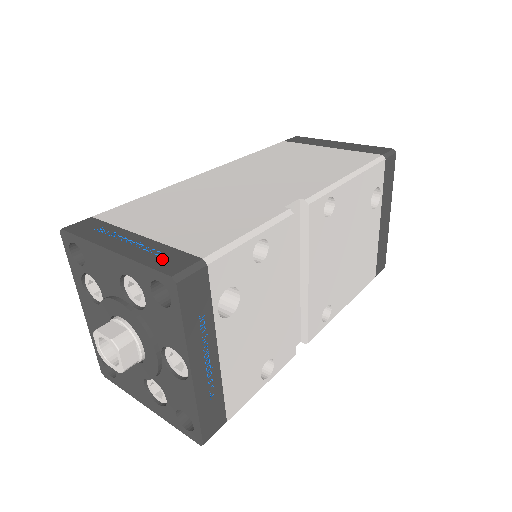
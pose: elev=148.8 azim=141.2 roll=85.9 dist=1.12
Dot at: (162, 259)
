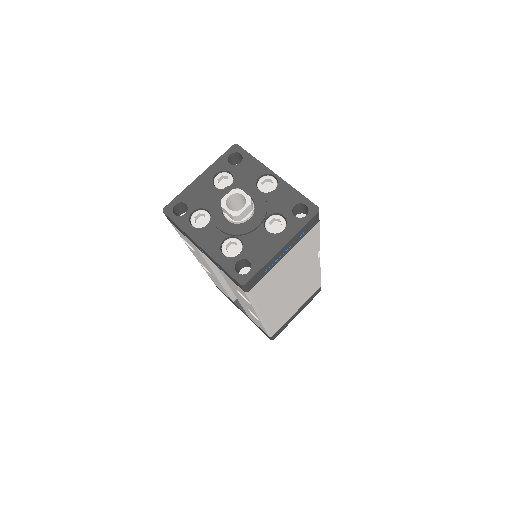
Dot at: occluded
